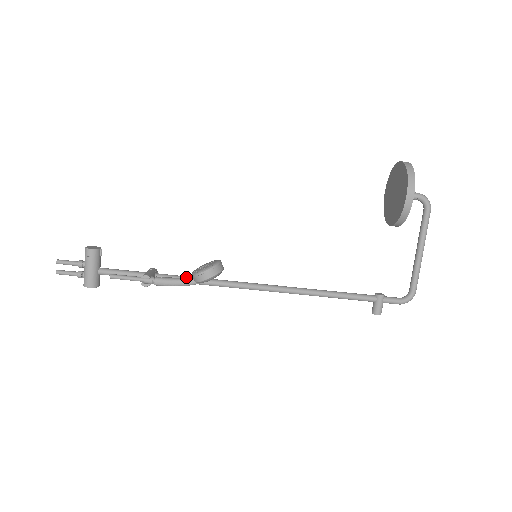
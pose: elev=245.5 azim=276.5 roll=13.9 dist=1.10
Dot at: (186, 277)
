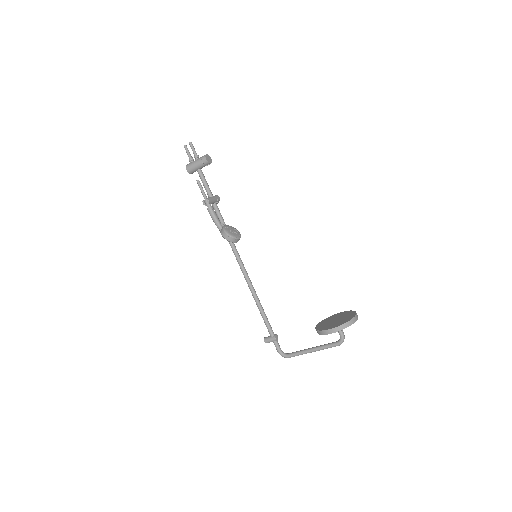
Dot at: (221, 223)
